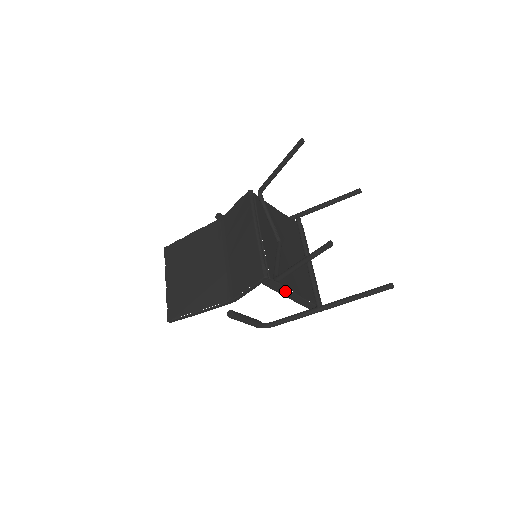
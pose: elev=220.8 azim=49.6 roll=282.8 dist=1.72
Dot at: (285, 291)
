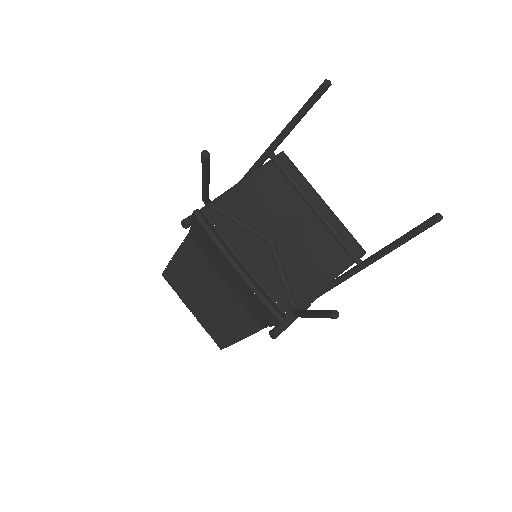
Dot at: occluded
